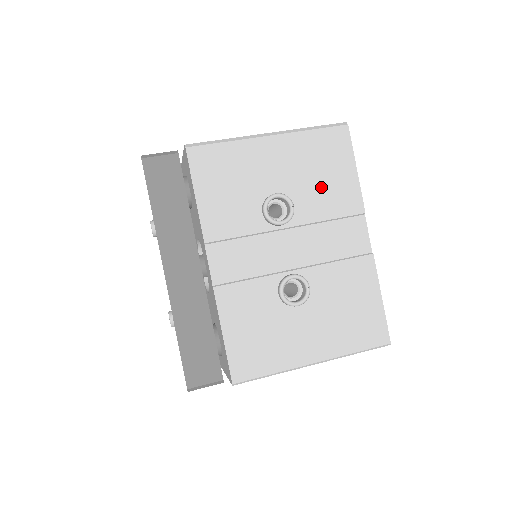
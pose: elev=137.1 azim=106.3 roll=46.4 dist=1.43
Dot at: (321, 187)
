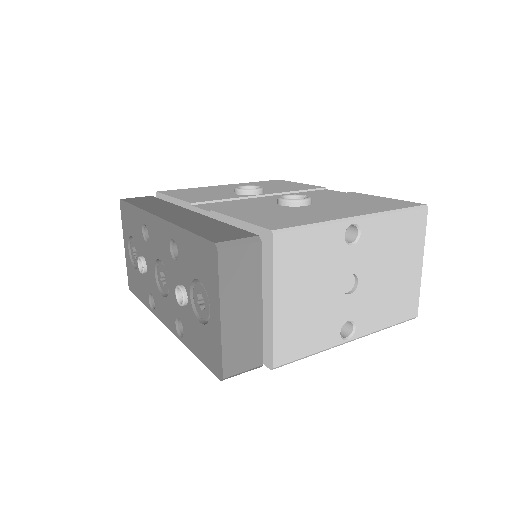
Dot at: (279, 187)
